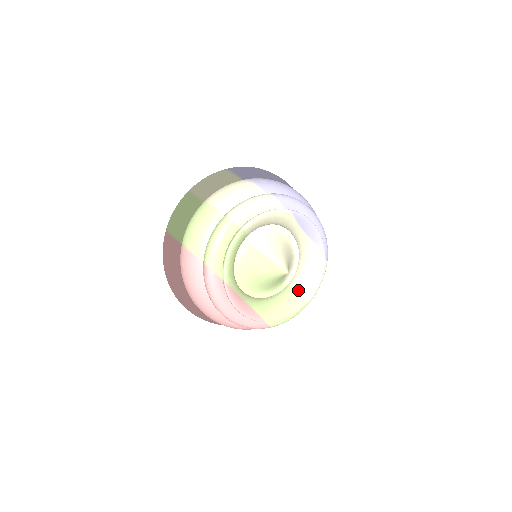
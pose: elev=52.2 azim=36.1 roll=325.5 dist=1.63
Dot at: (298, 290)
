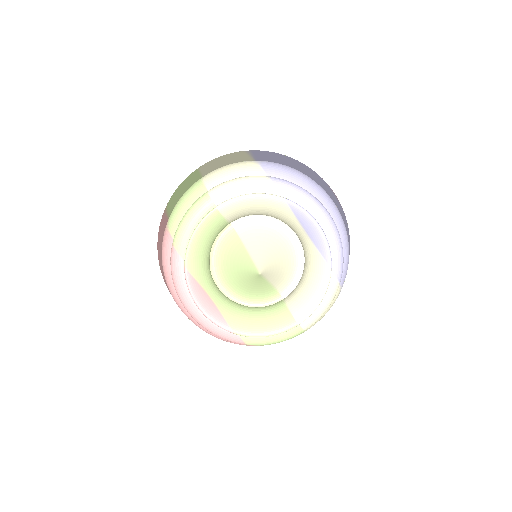
Dot at: (290, 307)
